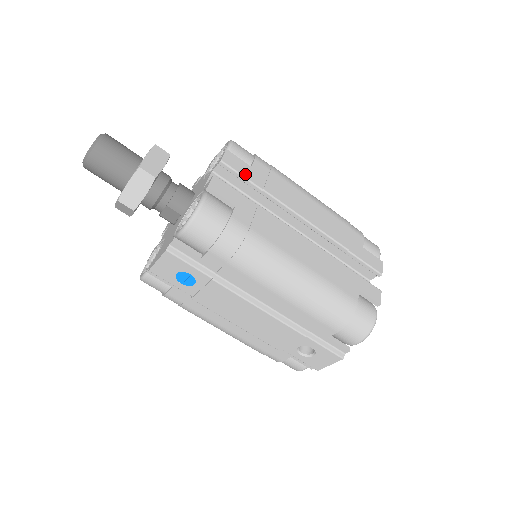
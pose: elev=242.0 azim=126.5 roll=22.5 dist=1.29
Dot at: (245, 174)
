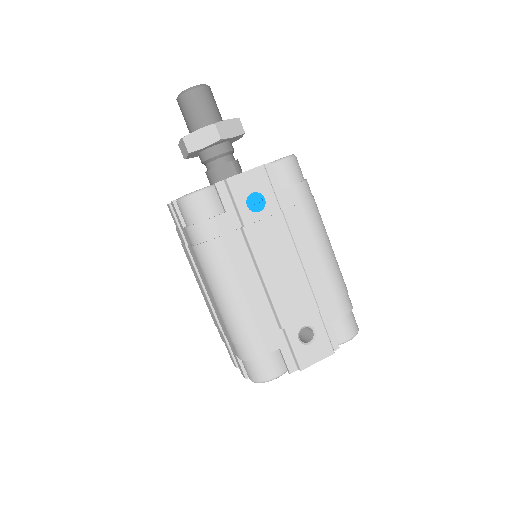
Dot at: occluded
